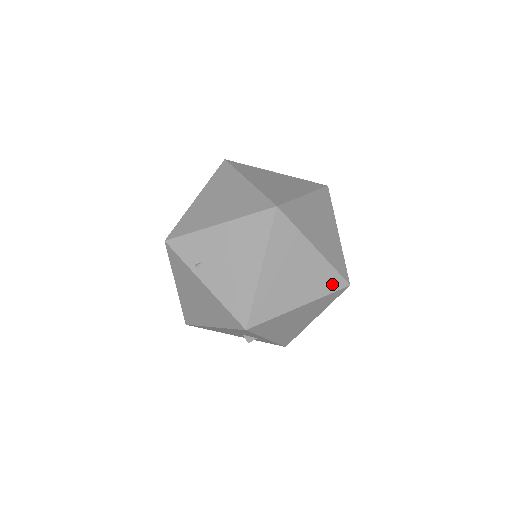
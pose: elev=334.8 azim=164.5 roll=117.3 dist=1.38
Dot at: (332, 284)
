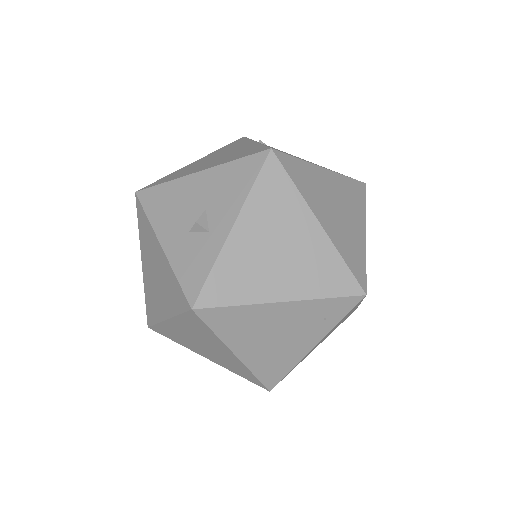
Dot at: (355, 265)
